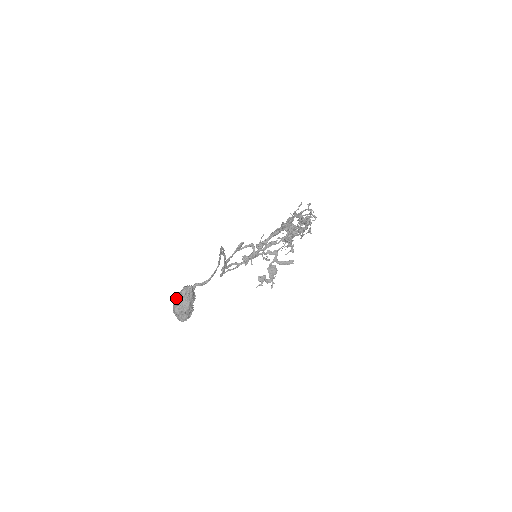
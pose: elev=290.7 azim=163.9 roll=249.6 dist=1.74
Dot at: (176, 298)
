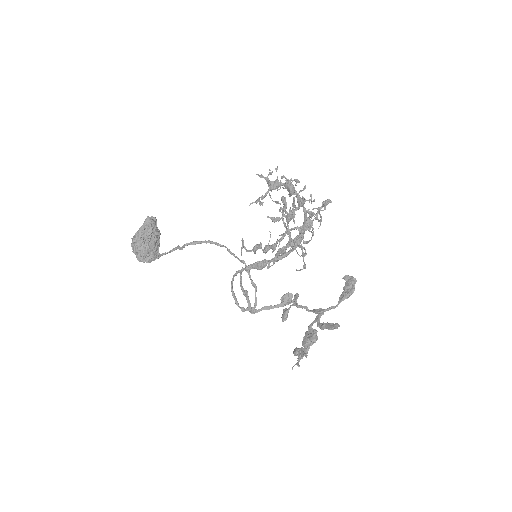
Dot at: occluded
